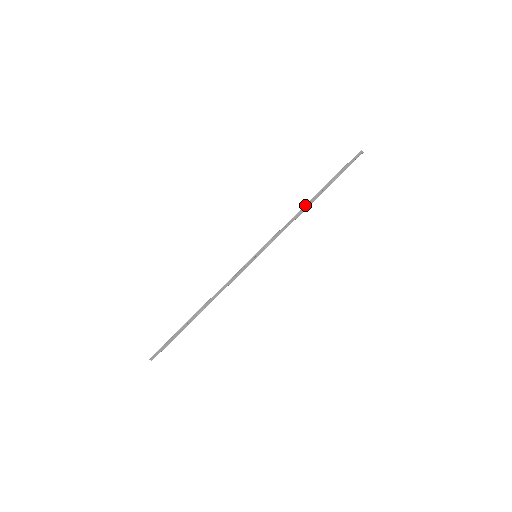
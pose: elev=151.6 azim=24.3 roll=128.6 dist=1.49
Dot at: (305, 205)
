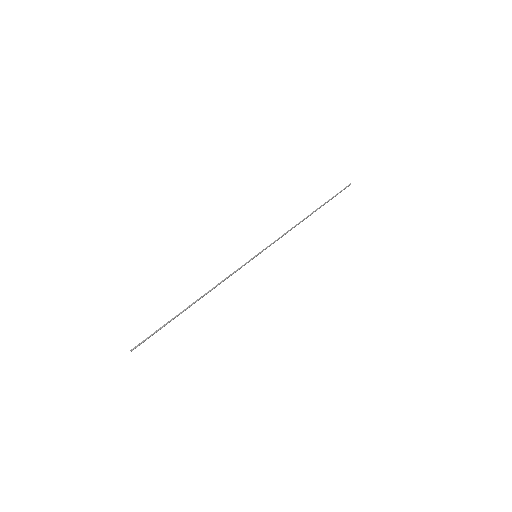
Dot at: (304, 219)
